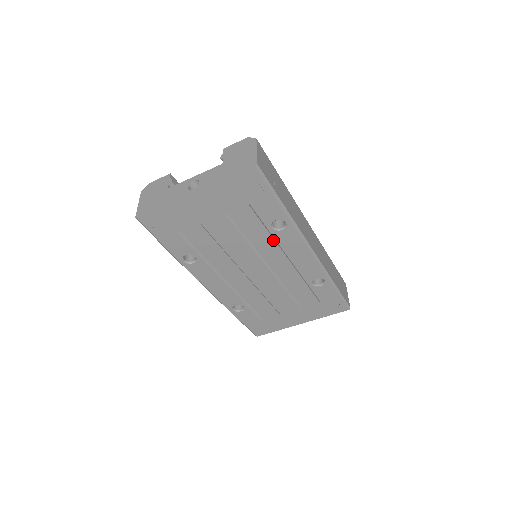
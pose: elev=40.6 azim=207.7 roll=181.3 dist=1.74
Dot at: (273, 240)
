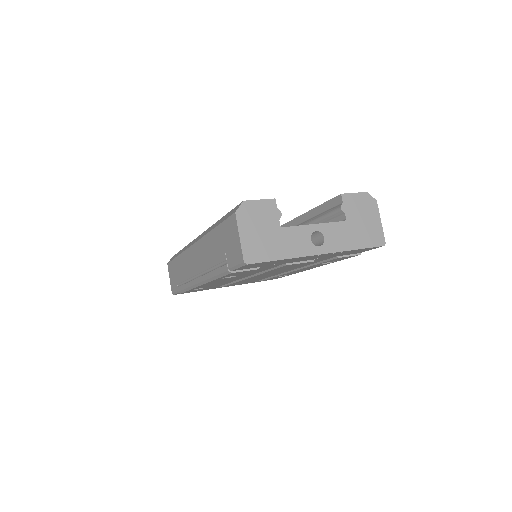
Dot at: (305, 265)
